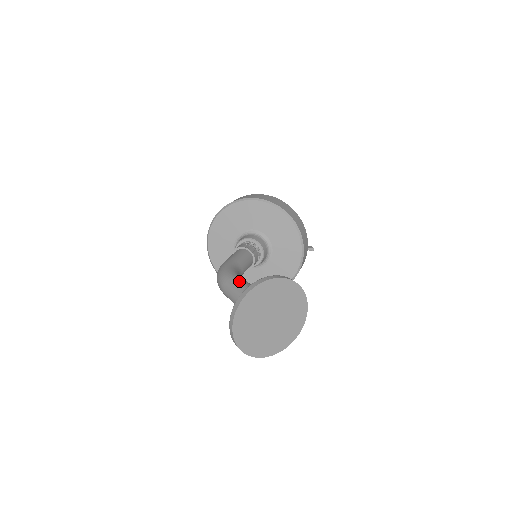
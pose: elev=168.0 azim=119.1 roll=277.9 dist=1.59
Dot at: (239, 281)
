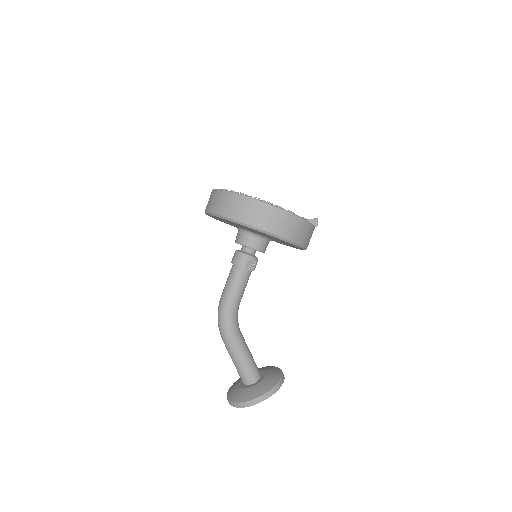
Dot at: (237, 351)
